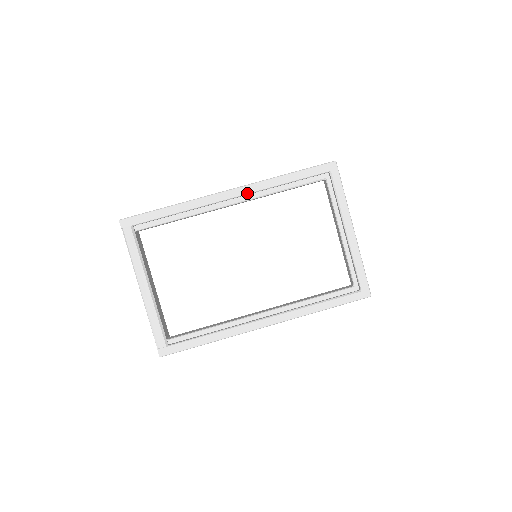
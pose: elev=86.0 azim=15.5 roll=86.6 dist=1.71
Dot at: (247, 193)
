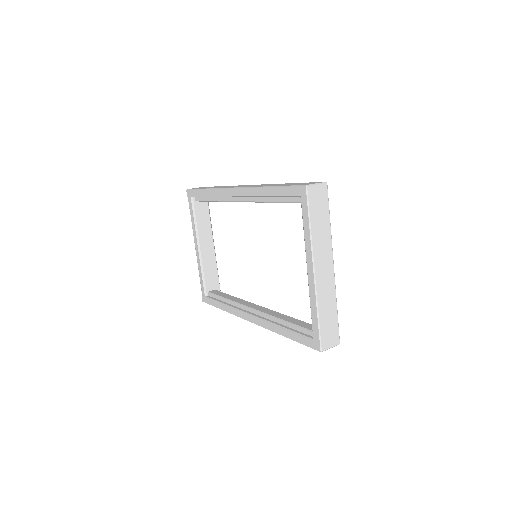
Dot at: (244, 196)
